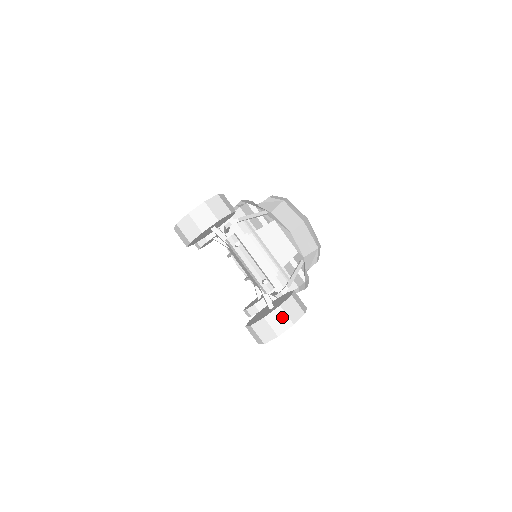
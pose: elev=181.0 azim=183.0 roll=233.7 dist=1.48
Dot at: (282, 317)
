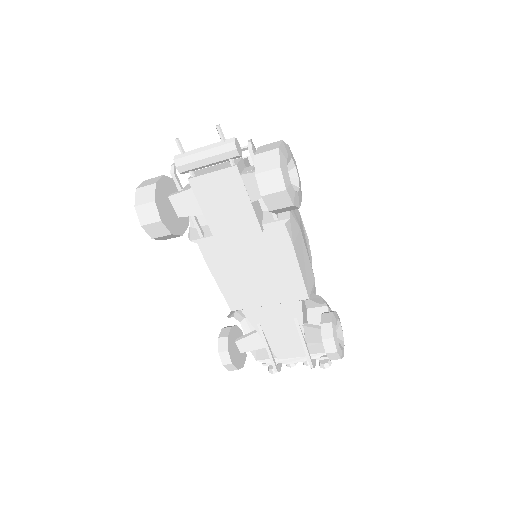
Dot at: (267, 146)
